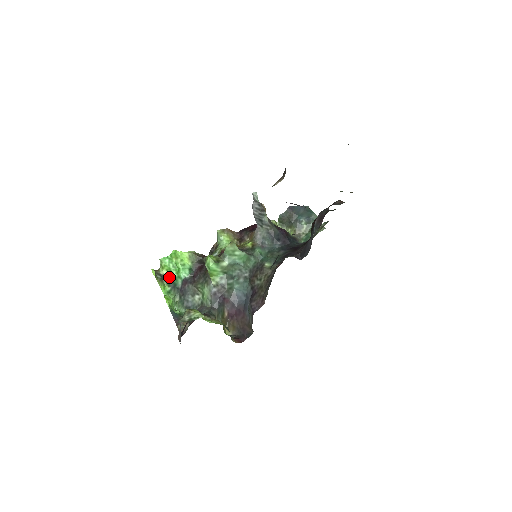
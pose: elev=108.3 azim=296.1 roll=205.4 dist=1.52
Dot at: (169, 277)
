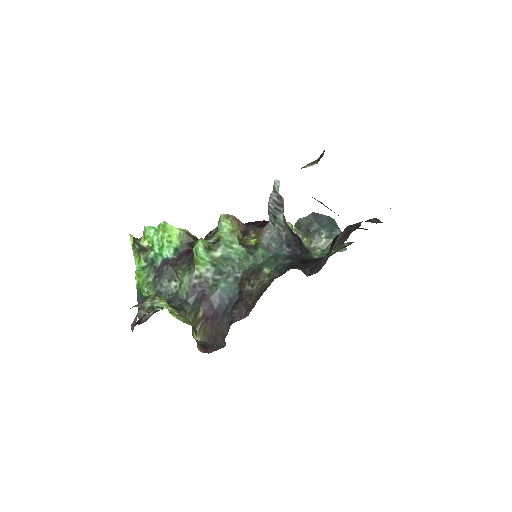
Dot at: (149, 251)
